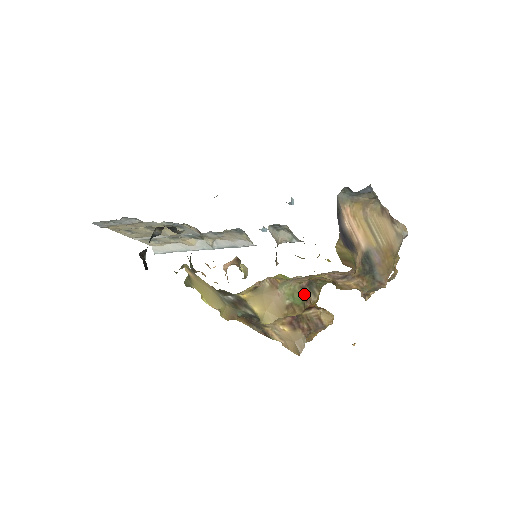
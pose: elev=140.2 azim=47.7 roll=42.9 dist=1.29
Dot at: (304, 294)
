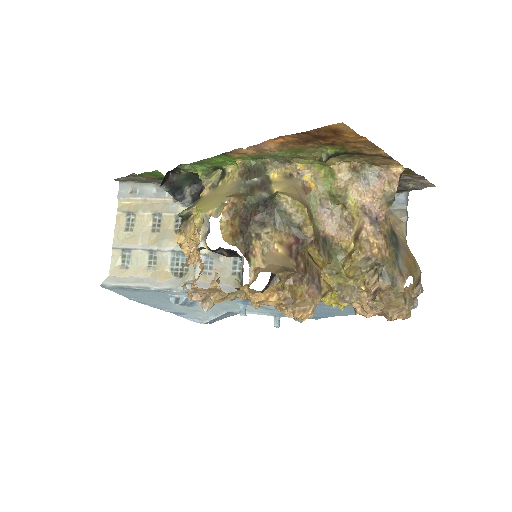
Dot at: (317, 238)
